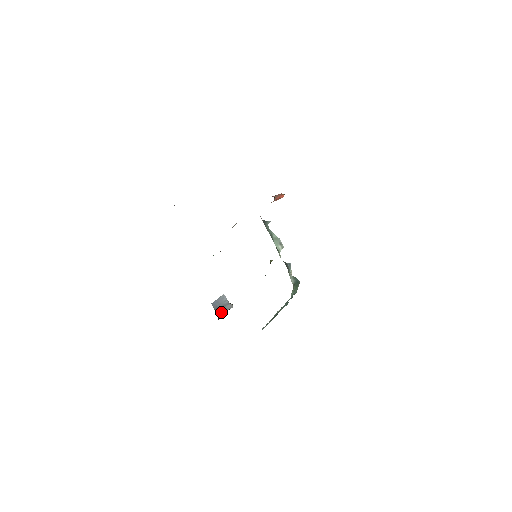
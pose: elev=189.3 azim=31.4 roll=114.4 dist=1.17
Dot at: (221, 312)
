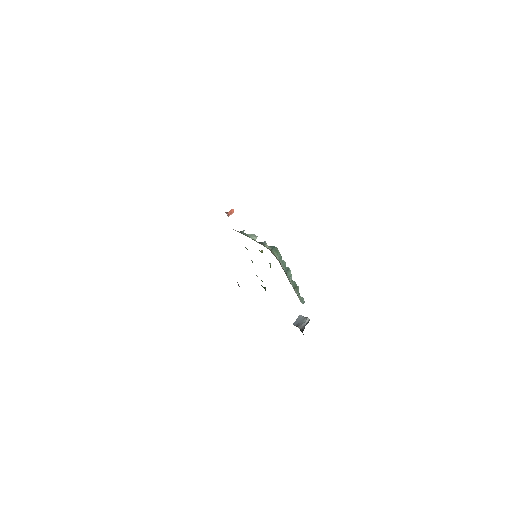
Dot at: (302, 326)
